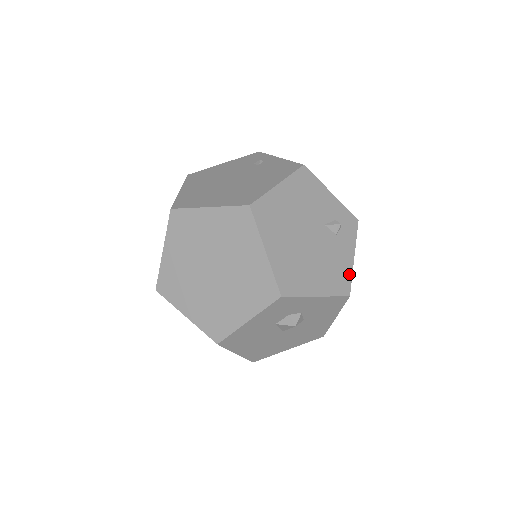
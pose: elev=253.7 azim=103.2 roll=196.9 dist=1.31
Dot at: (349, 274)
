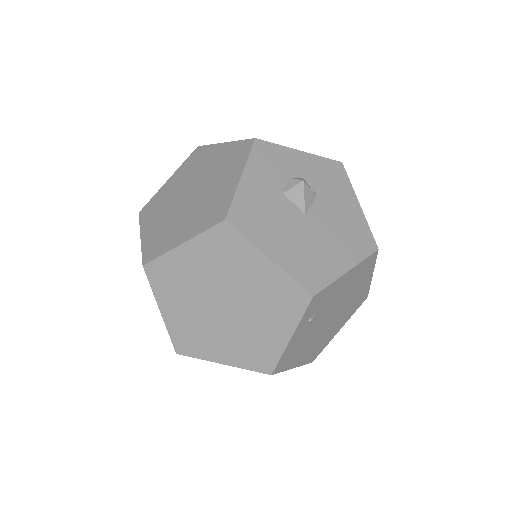
Dot at: occluded
